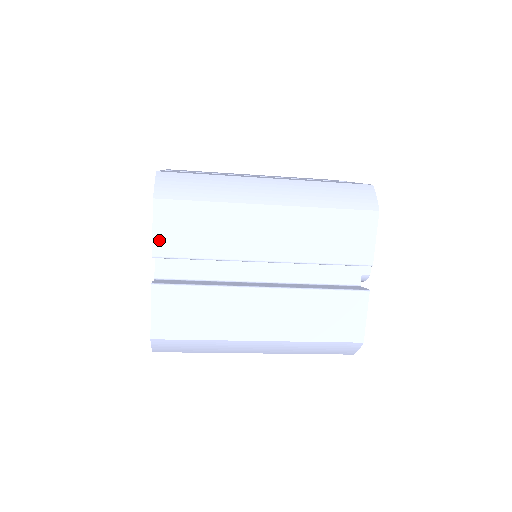
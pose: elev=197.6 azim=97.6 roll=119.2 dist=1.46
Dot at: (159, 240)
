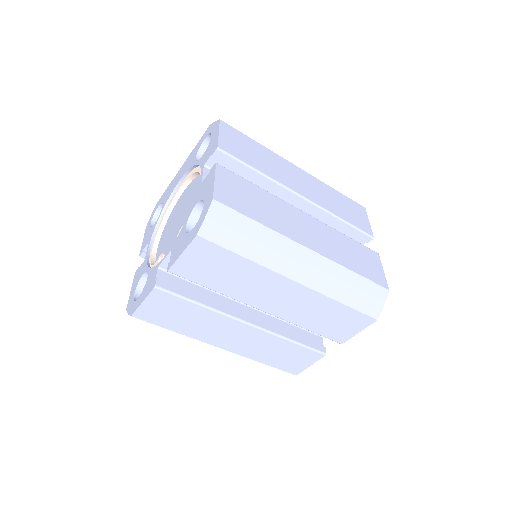
Dot at: (182, 264)
